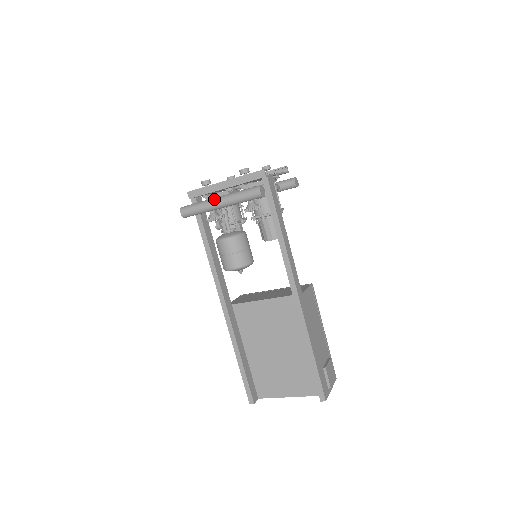
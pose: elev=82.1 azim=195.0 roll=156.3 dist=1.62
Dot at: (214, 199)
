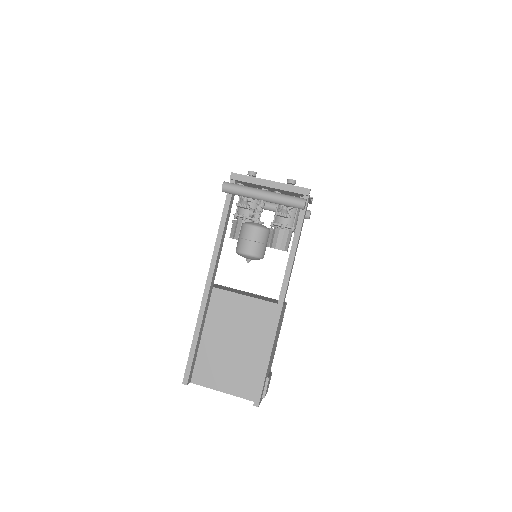
Dot at: (260, 190)
